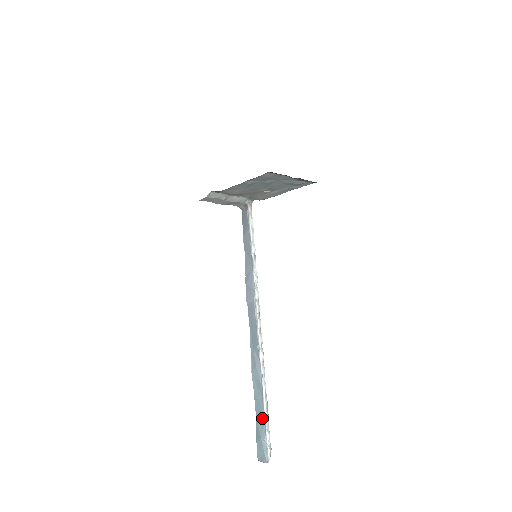
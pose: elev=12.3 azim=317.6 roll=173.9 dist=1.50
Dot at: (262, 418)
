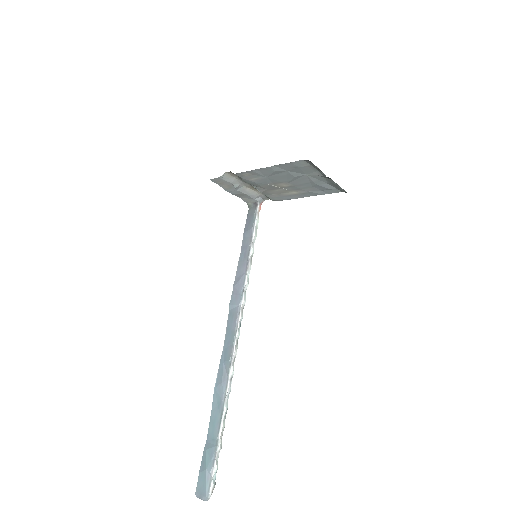
Dot at: (214, 445)
